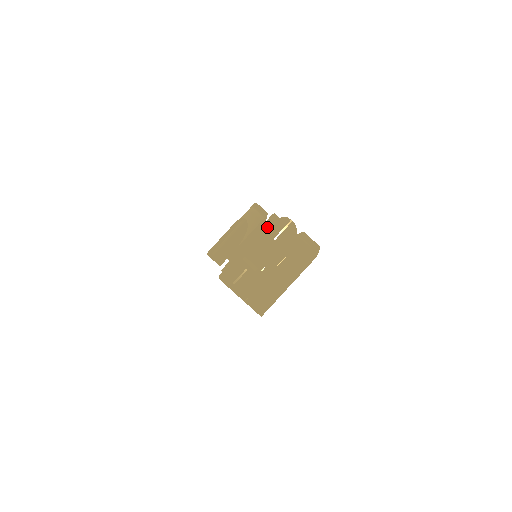
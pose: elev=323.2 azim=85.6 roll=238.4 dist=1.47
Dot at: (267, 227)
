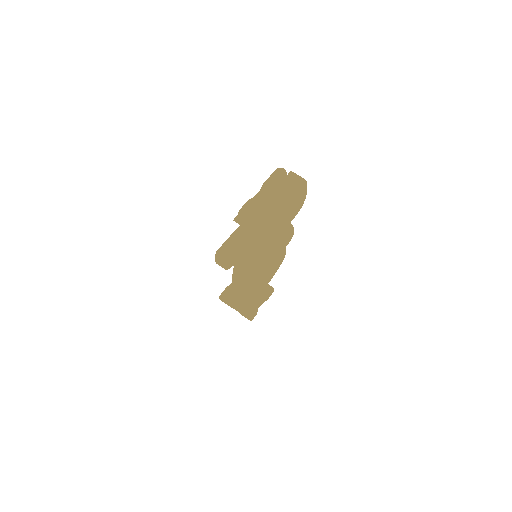
Dot at: occluded
